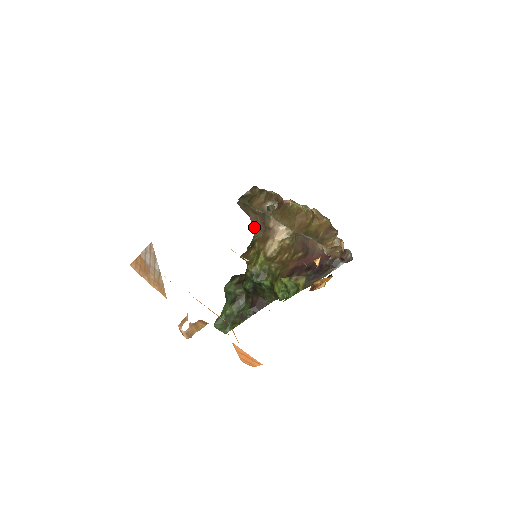
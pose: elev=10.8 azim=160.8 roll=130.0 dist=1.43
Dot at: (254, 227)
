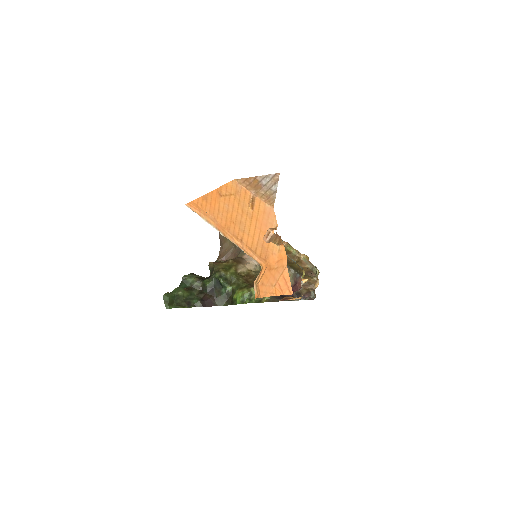
Dot at: (221, 254)
